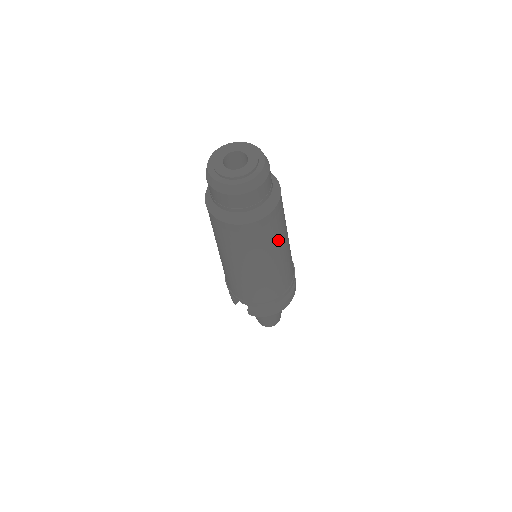
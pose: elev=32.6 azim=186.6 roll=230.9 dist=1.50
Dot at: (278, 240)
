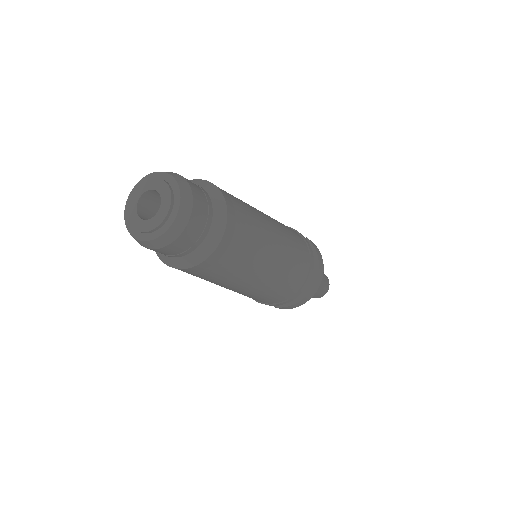
Dot at: (255, 254)
